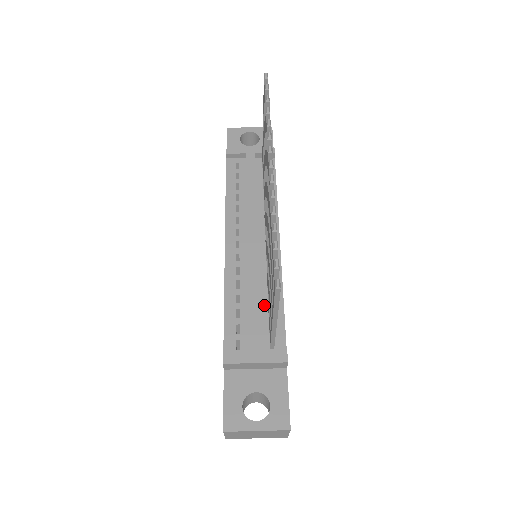
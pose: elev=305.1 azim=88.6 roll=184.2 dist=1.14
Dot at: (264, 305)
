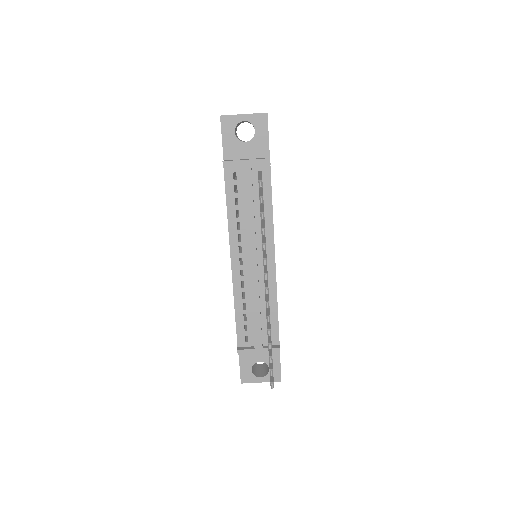
Dot at: (264, 311)
